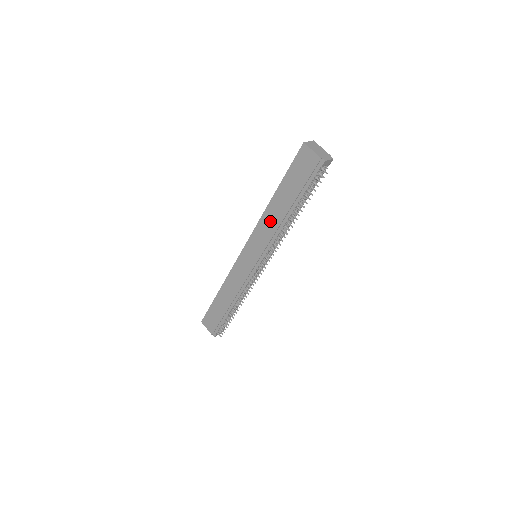
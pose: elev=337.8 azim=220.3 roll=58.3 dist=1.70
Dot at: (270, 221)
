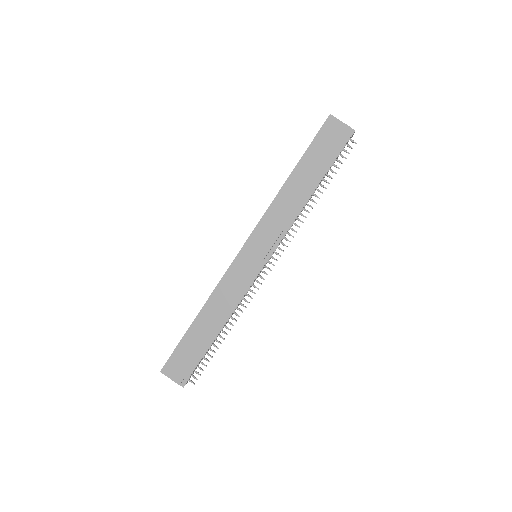
Dot at: (285, 205)
